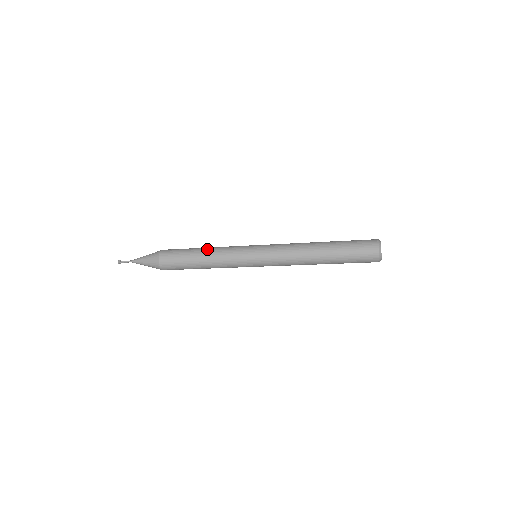
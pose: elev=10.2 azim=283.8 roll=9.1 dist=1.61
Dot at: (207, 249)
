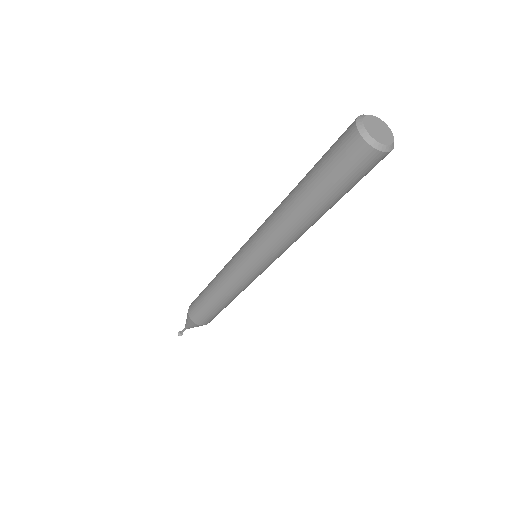
Dot at: (212, 280)
